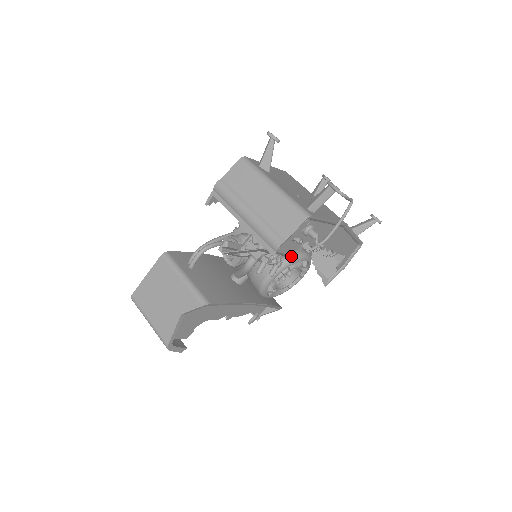
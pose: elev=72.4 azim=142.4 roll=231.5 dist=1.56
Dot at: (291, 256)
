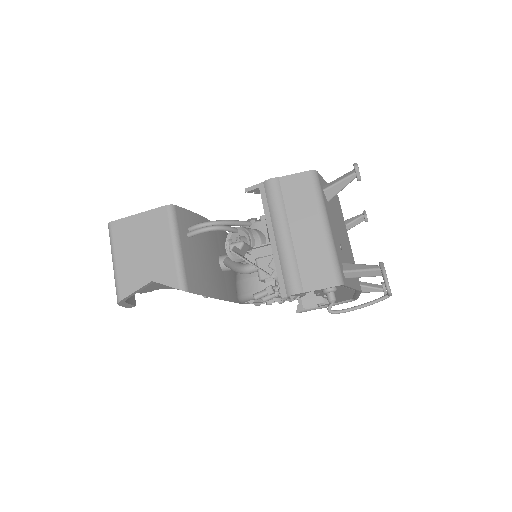
Dot at: occluded
